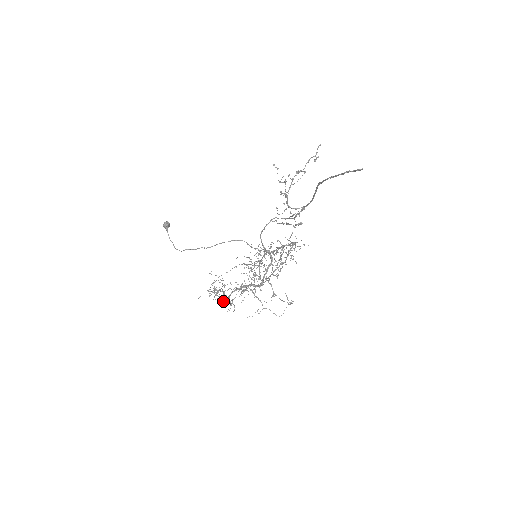
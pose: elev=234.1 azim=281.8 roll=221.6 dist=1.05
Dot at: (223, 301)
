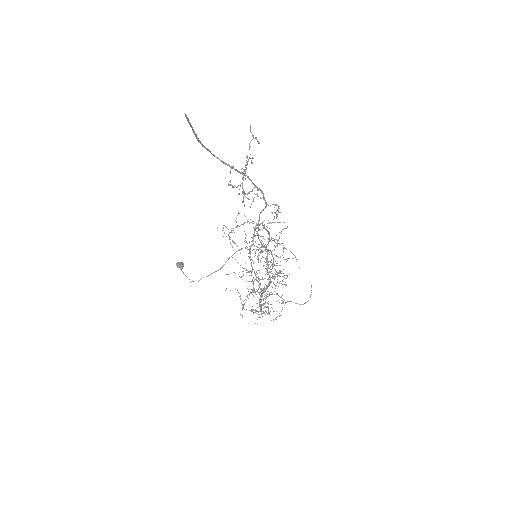
Dot at: occluded
